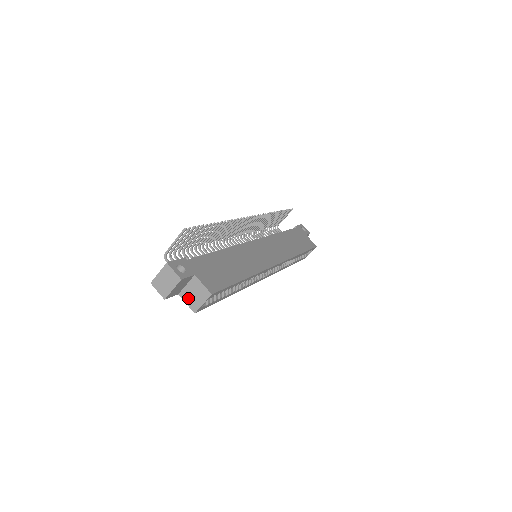
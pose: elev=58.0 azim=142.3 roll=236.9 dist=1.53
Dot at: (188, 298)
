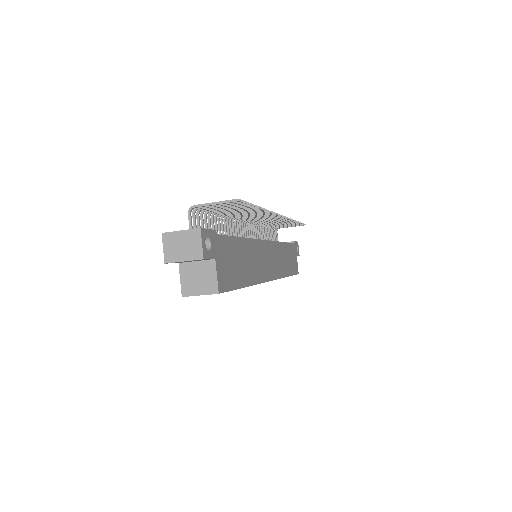
Dot at: (187, 276)
